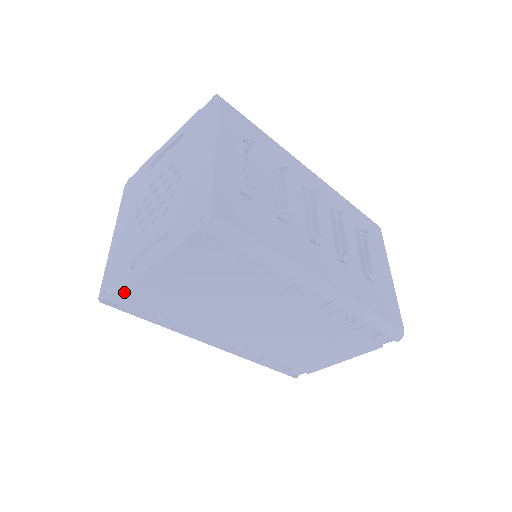
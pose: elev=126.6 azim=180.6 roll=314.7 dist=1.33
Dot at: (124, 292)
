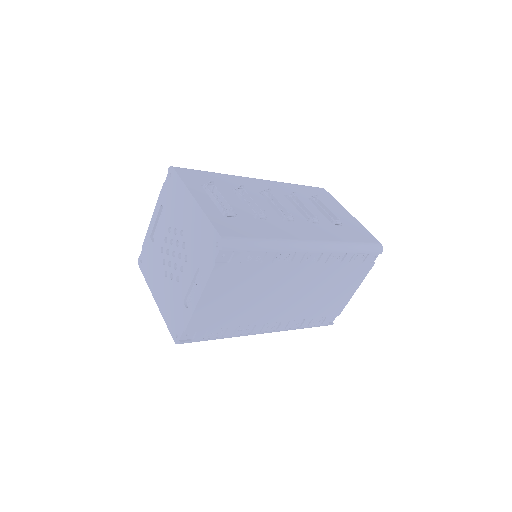
Dot at: (191, 326)
